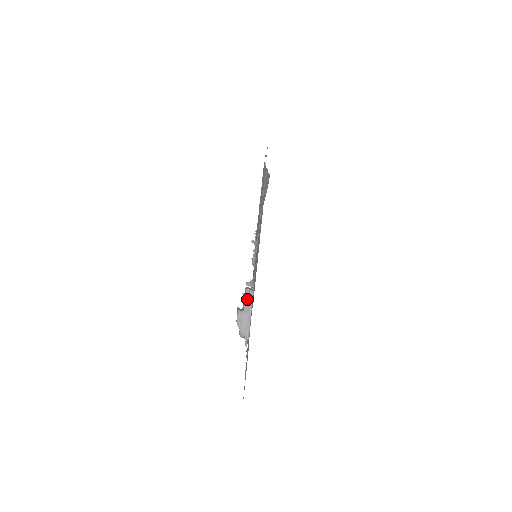
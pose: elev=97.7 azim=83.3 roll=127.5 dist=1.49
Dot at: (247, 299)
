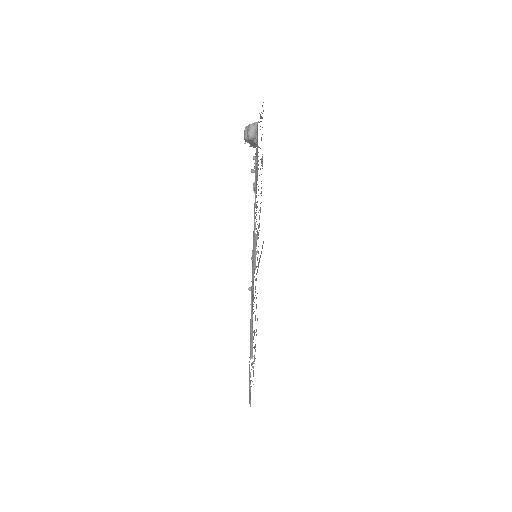
Dot at: occluded
